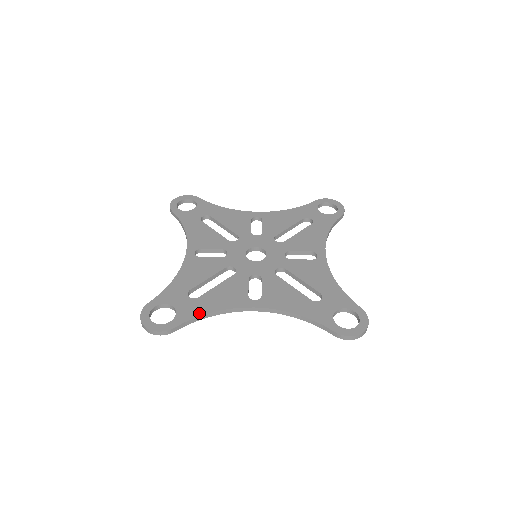
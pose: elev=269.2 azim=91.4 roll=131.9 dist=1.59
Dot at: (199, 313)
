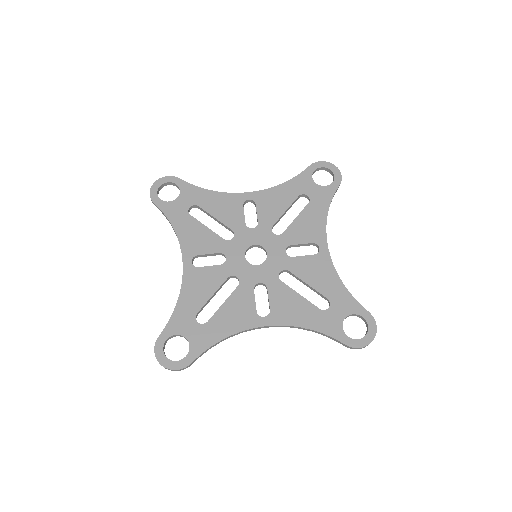
Dot at: (212, 342)
